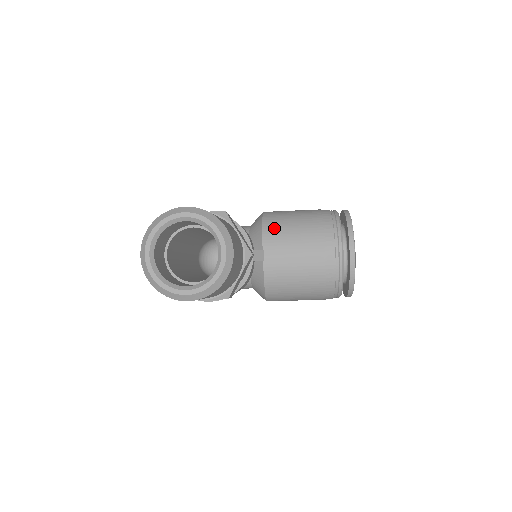
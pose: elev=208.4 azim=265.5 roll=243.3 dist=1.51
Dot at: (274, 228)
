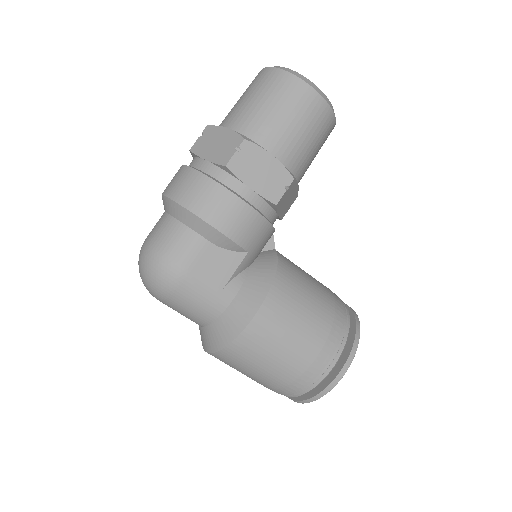
Dot at: occluded
